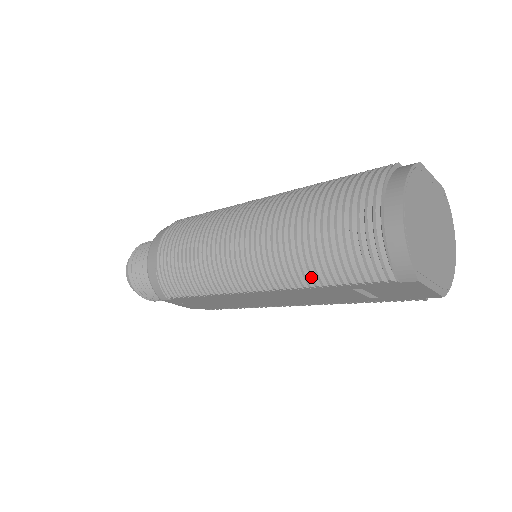
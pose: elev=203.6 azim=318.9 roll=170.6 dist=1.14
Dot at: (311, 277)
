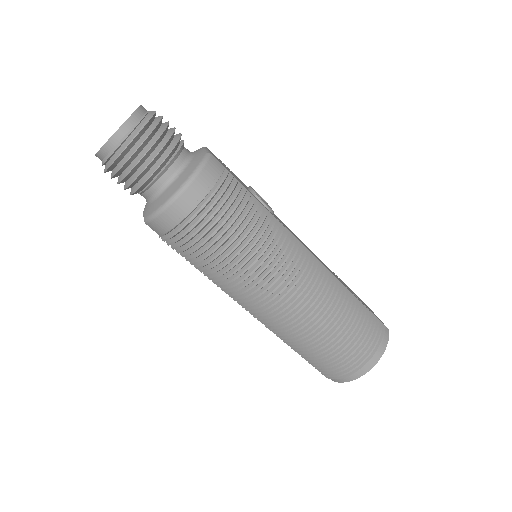
Dot at: (297, 348)
